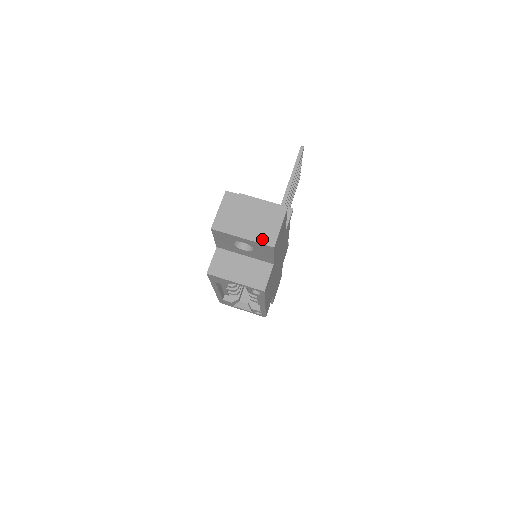
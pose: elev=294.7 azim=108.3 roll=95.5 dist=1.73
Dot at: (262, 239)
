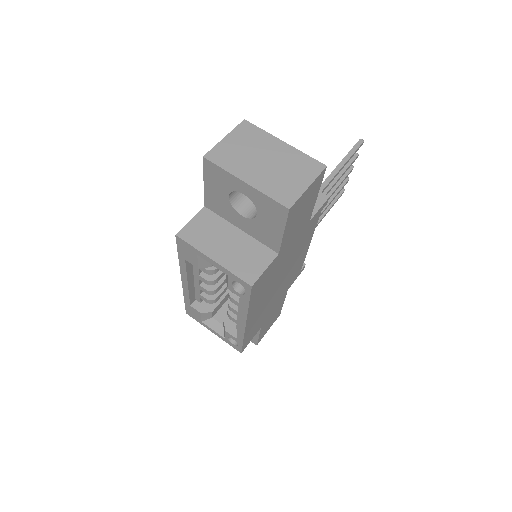
Dot at: (275, 192)
